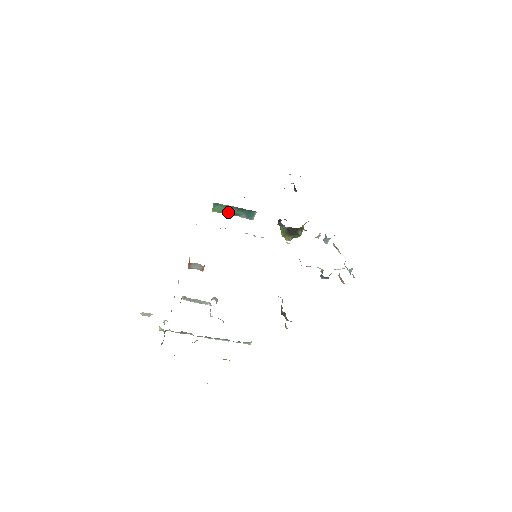
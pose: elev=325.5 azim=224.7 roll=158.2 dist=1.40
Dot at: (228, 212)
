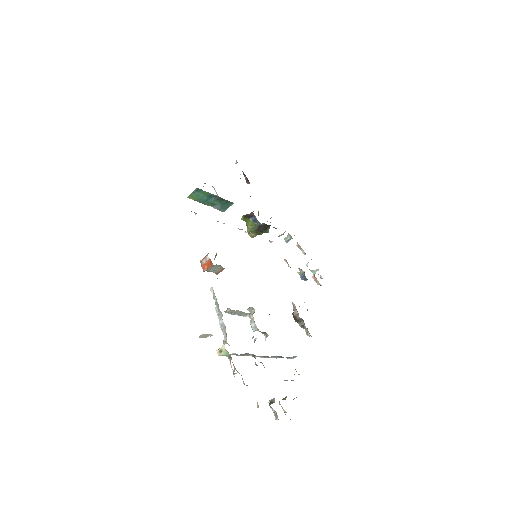
Dot at: (204, 201)
